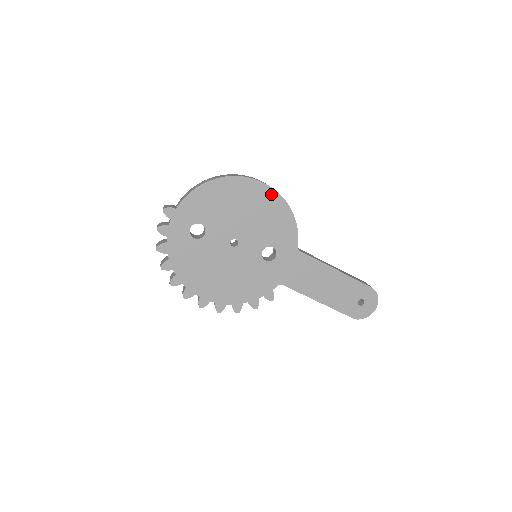
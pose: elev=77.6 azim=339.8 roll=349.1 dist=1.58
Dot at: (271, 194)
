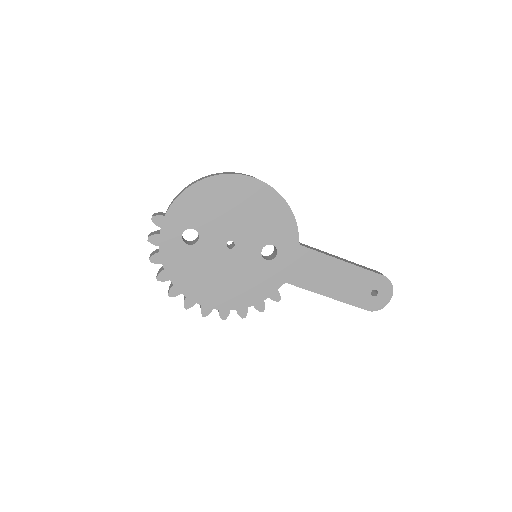
Dot at: (263, 189)
